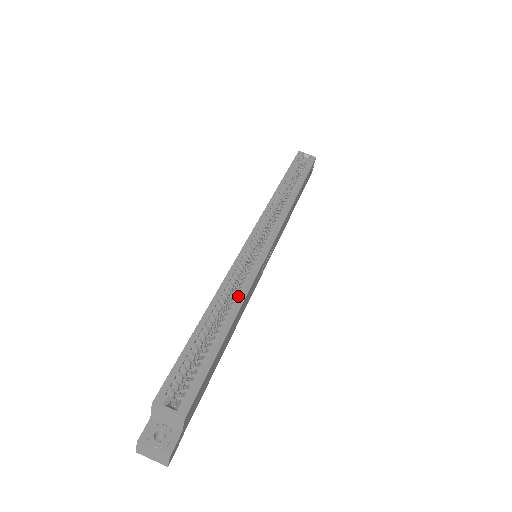
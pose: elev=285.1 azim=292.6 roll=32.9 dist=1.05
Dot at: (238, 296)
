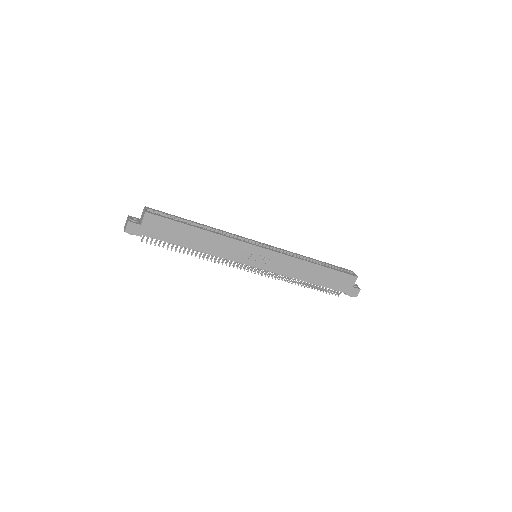
Dot at: (219, 235)
